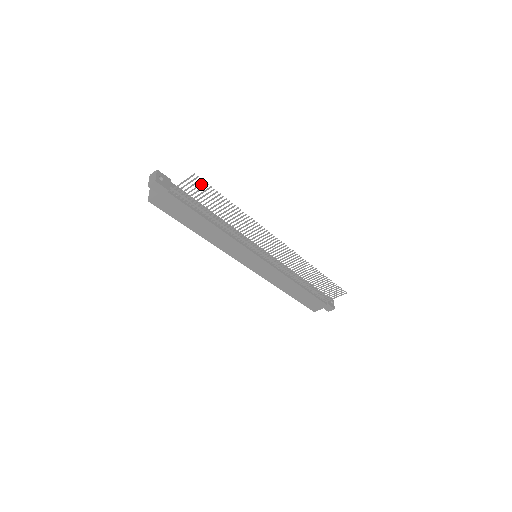
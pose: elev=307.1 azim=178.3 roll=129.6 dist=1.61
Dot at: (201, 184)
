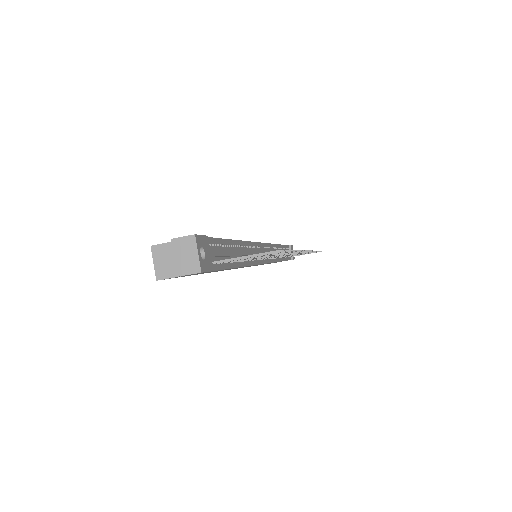
Dot at: (276, 253)
